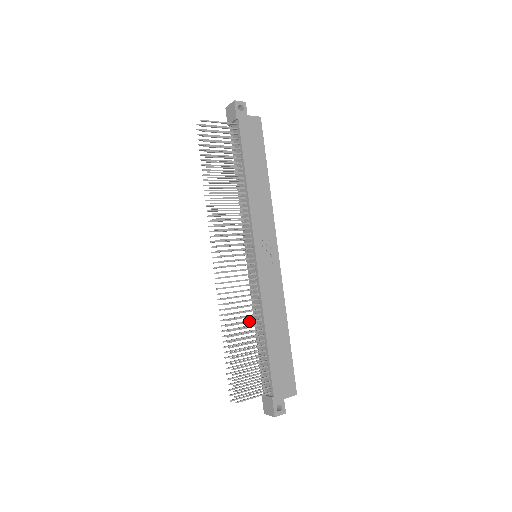
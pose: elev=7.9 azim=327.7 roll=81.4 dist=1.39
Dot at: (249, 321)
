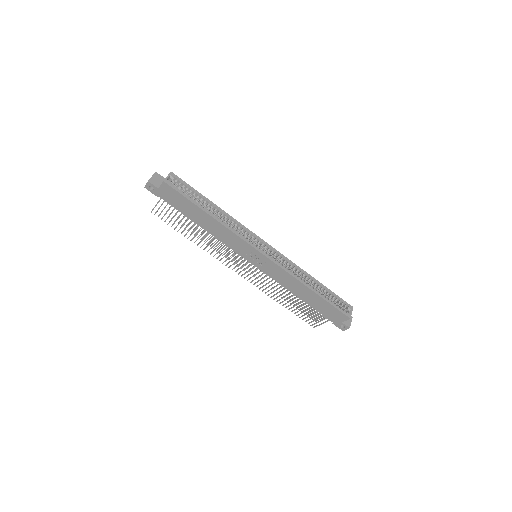
Dot at: (284, 293)
